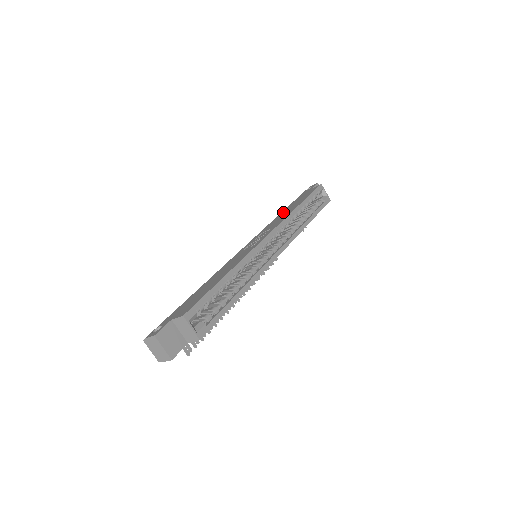
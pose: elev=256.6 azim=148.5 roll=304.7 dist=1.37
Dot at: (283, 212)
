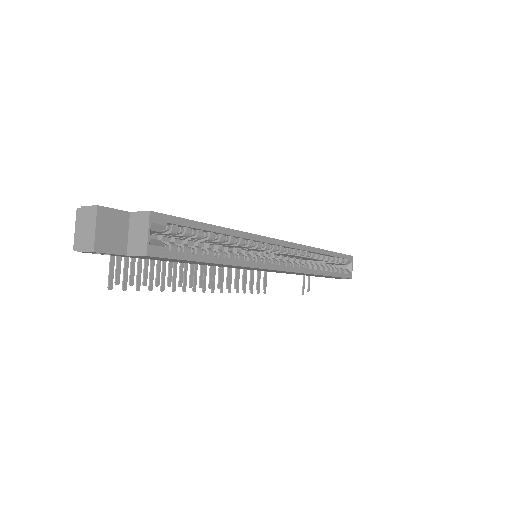
Dot at: occluded
